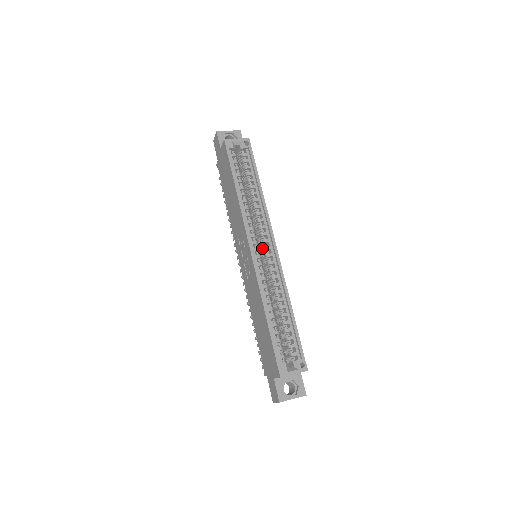
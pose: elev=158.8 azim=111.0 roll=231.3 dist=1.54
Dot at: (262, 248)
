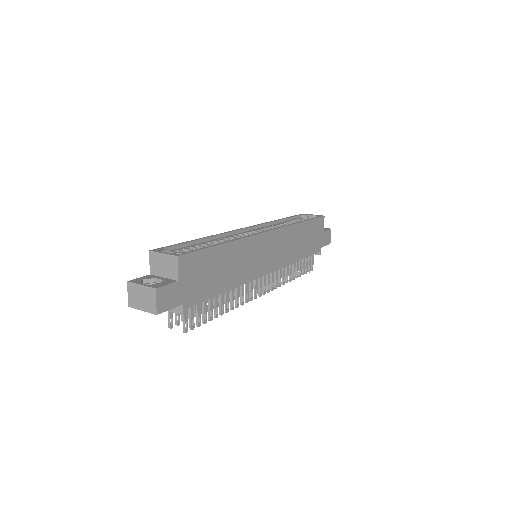
Dot at: occluded
